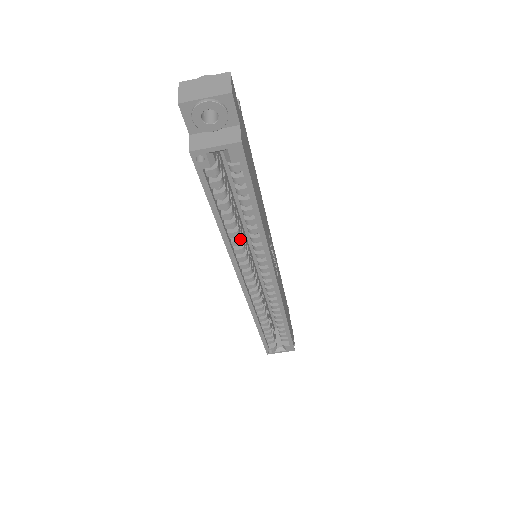
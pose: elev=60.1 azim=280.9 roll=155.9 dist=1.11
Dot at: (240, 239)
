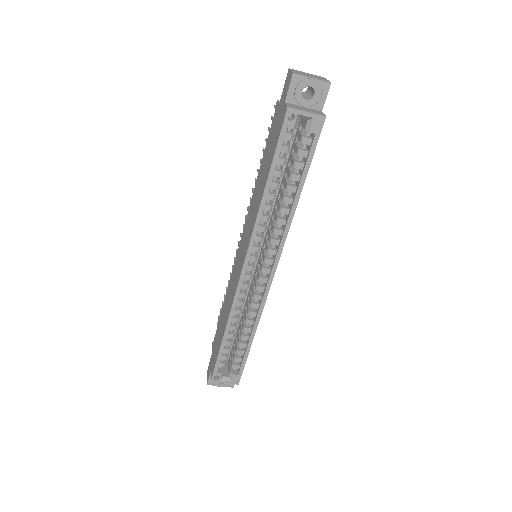
Dot at: (269, 216)
